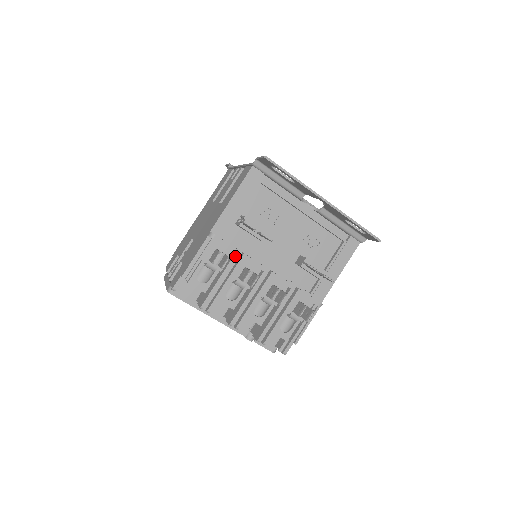
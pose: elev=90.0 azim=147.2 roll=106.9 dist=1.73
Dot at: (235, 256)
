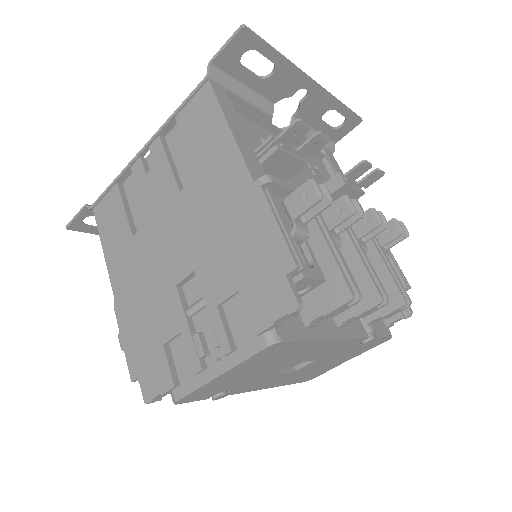
Dot at: occluded
